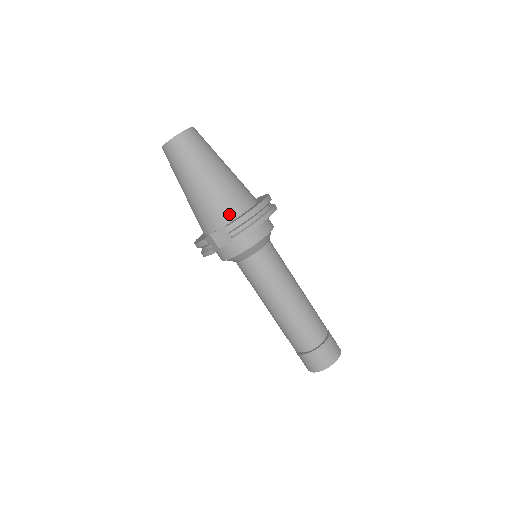
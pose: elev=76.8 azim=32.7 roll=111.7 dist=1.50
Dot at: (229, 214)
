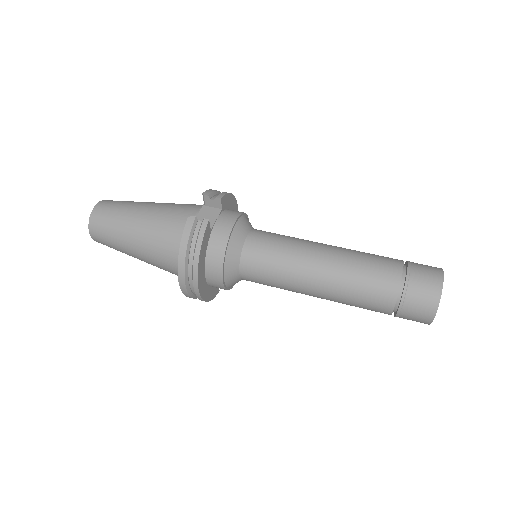
Dot at: (197, 205)
